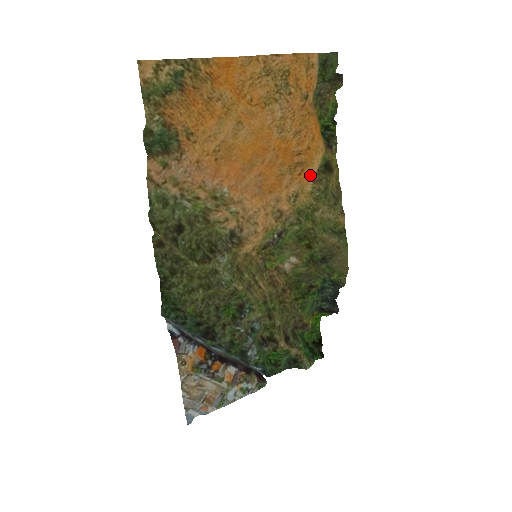
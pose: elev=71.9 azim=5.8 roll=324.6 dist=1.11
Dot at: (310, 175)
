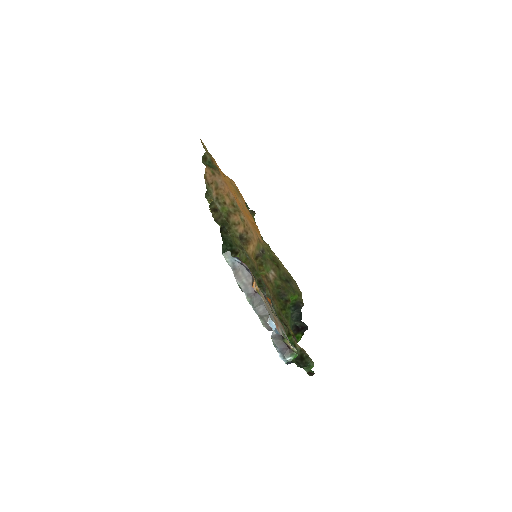
Dot at: occluded
